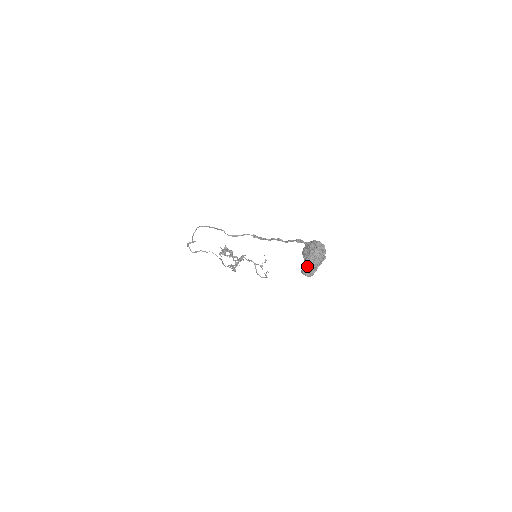
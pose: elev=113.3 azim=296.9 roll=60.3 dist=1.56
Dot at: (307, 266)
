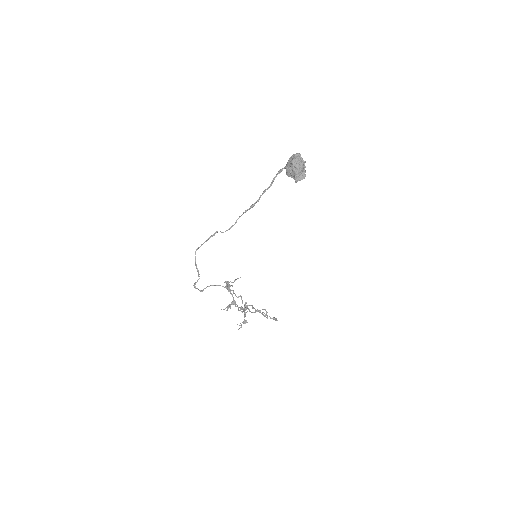
Dot at: (297, 174)
